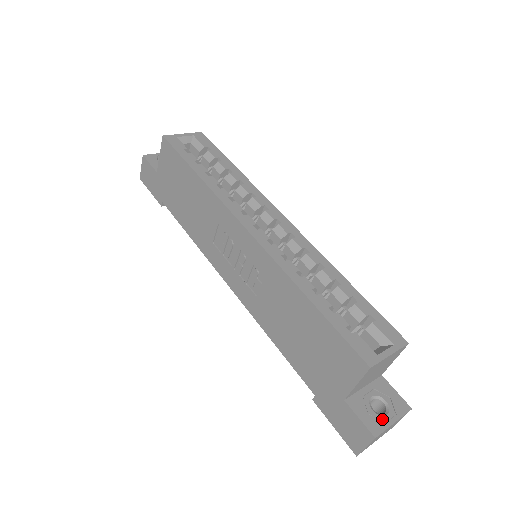
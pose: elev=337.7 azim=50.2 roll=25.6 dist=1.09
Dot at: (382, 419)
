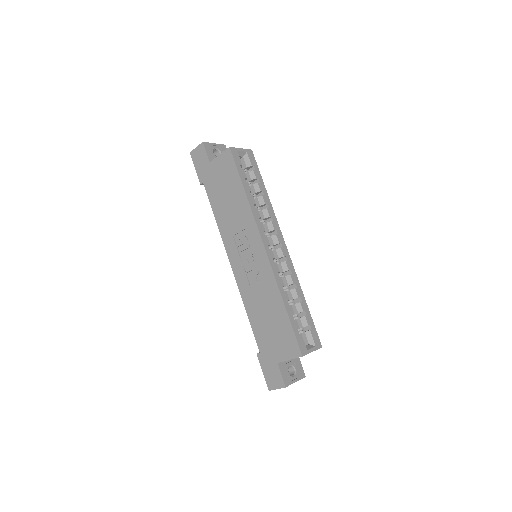
Dot at: (291, 378)
